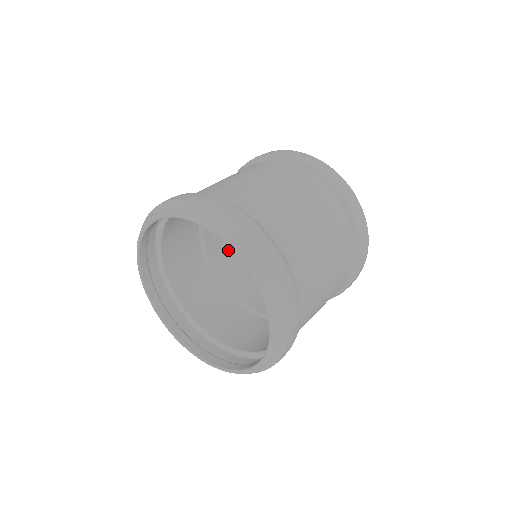
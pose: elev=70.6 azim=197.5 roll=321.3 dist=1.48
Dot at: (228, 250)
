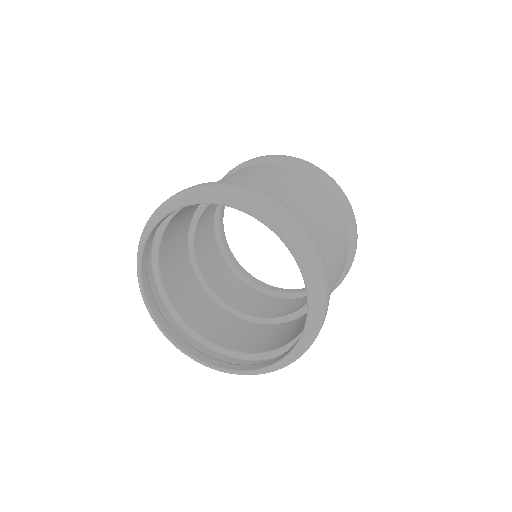
Dot at: (248, 300)
